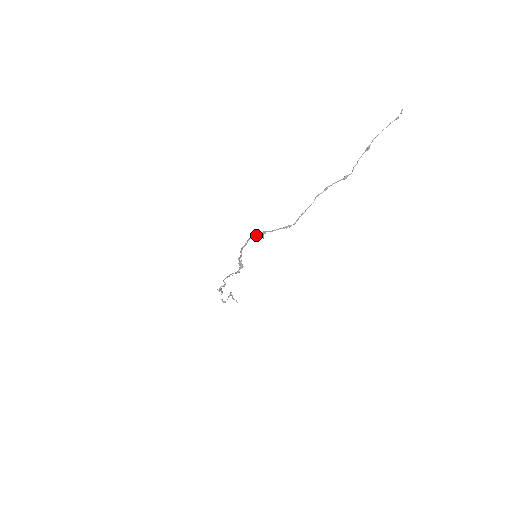
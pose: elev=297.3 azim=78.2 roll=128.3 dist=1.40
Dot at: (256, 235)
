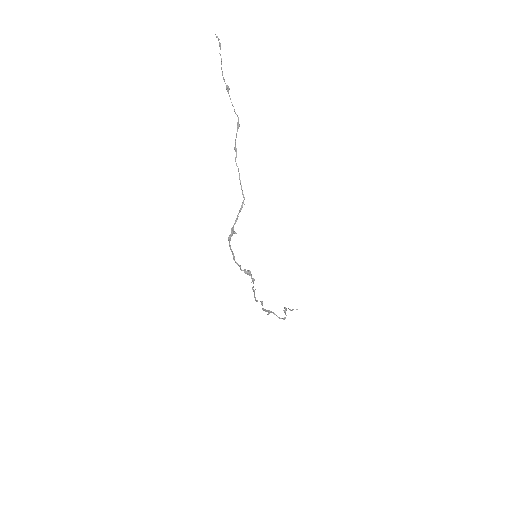
Dot at: (230, 238)
